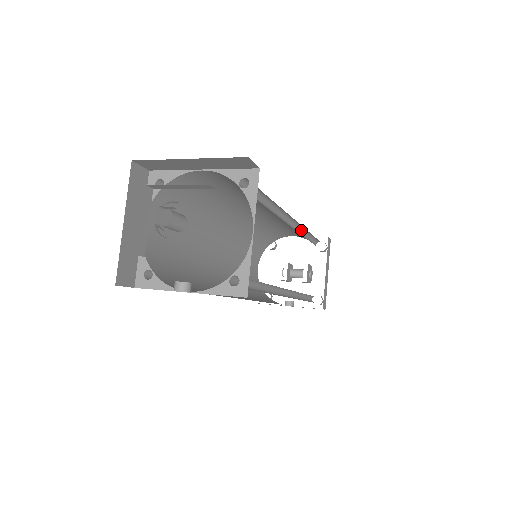
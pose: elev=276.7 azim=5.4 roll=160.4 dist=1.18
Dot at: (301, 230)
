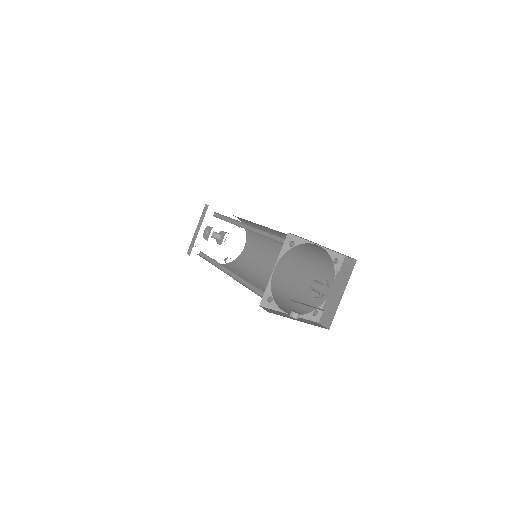
Dot at: occluded
